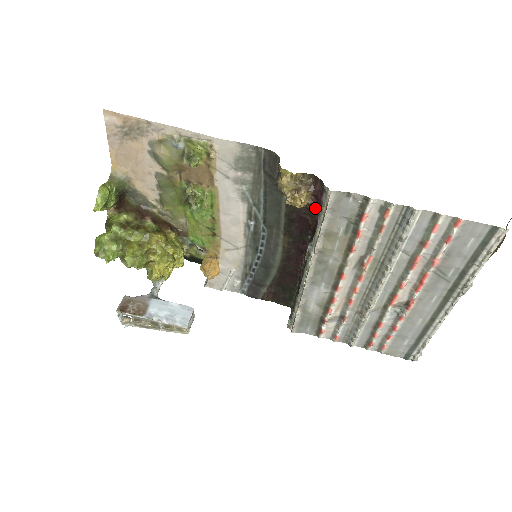
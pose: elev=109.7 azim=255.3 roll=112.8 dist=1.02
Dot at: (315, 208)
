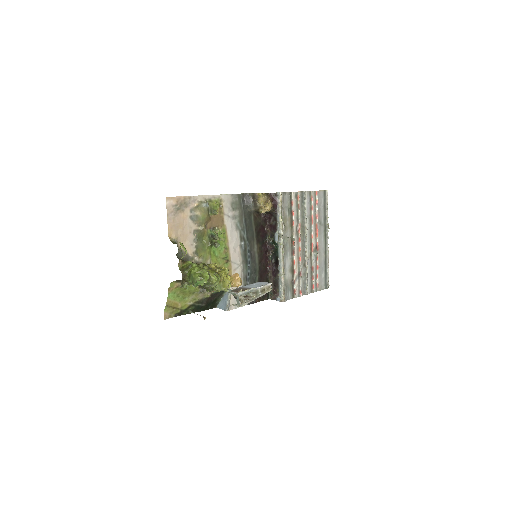
Dot at: (275, 208)
